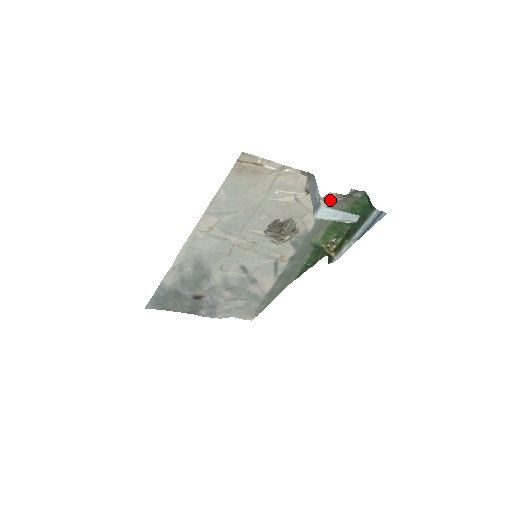
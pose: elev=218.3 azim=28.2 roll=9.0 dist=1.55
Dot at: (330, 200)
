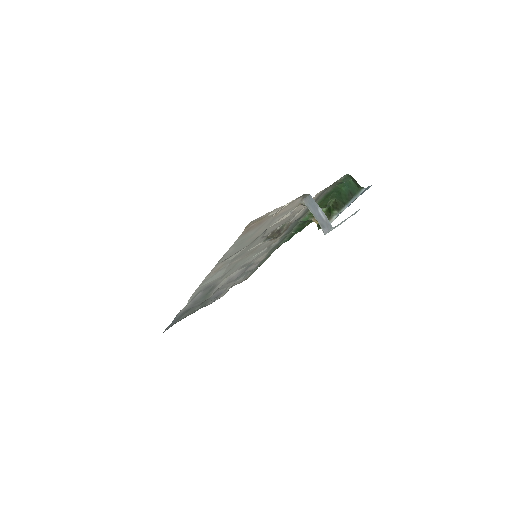
Dot at: (318, 194)
